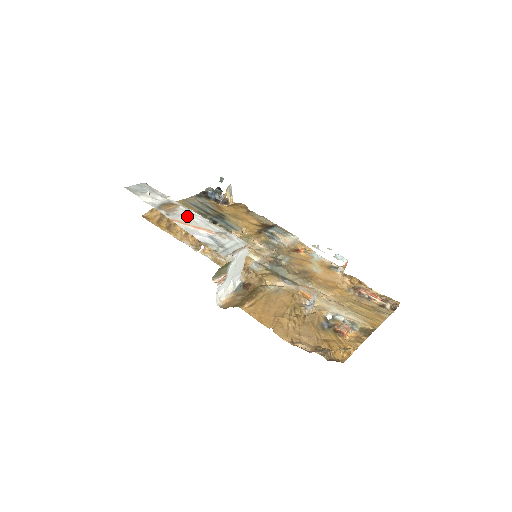
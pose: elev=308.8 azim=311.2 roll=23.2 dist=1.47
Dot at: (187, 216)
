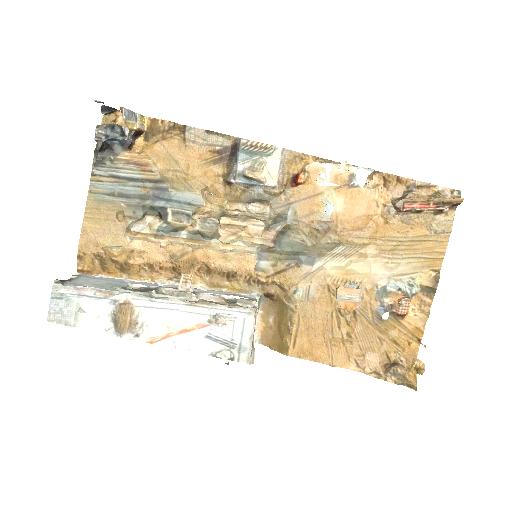
Dot at: (156, 315)
